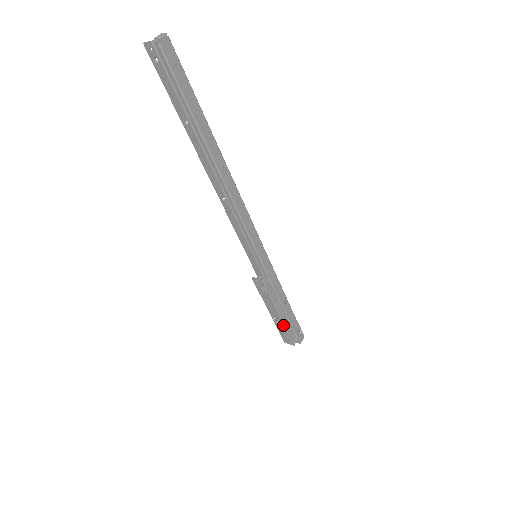
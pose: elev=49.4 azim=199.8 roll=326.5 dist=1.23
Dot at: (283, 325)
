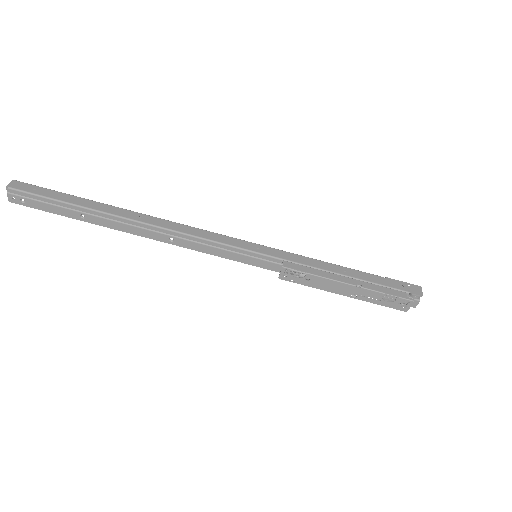
Dot at: (369, 291)
